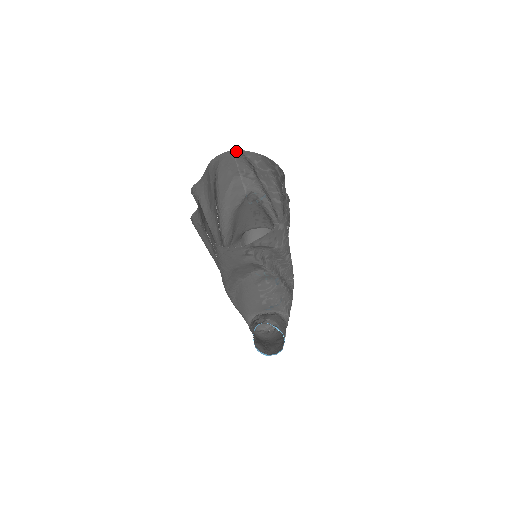
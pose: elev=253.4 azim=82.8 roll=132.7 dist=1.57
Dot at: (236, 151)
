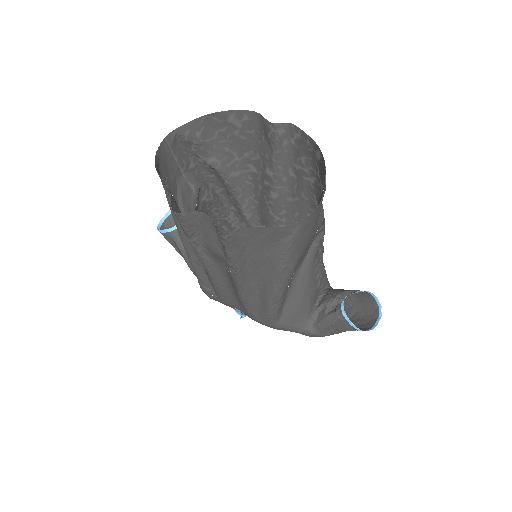
Dot at: (169, 136)
